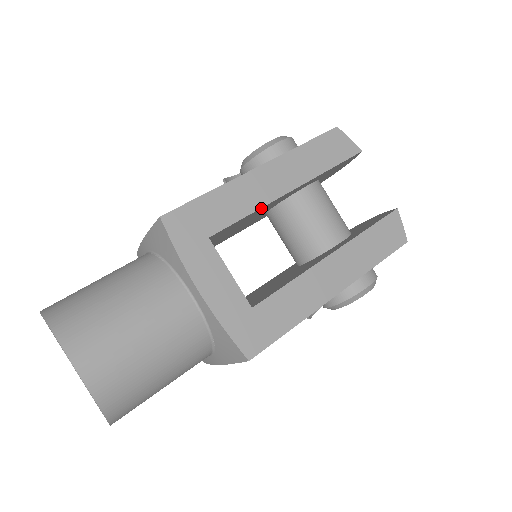
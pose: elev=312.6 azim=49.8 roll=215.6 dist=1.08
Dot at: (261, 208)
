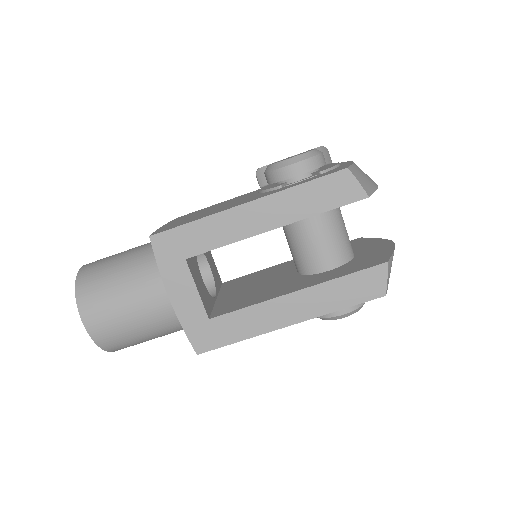
Dot at: (241, 239)
